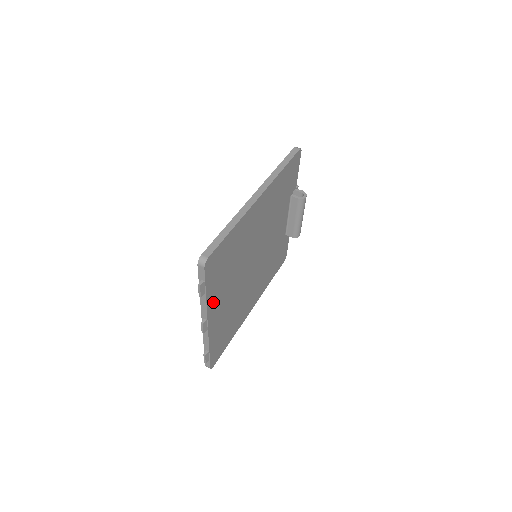
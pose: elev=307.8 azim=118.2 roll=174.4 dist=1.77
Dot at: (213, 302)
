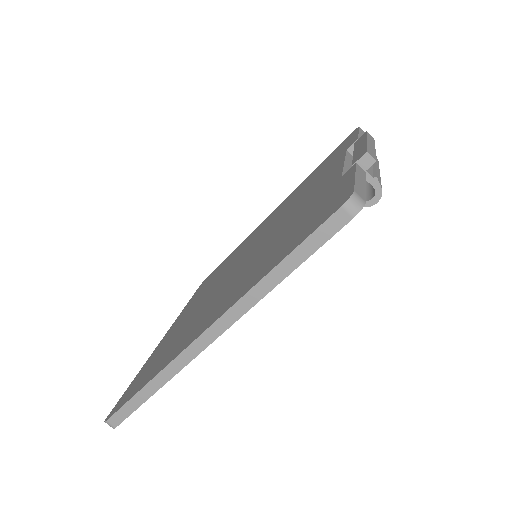
Dot at: occluded
